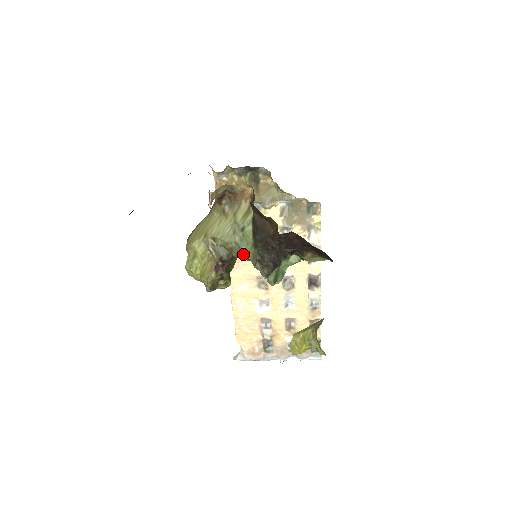
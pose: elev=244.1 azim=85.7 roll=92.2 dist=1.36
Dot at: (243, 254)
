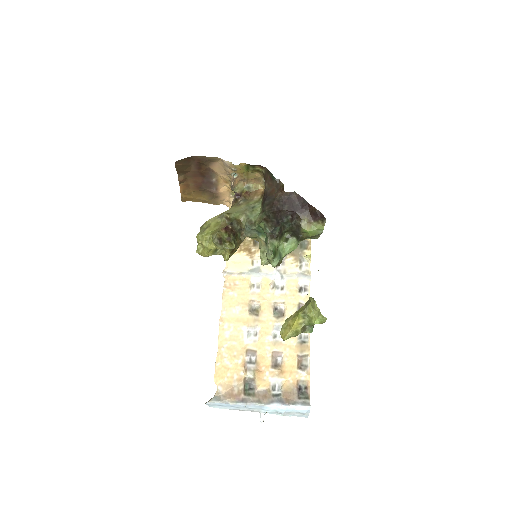
Dot at: (251, 222)
